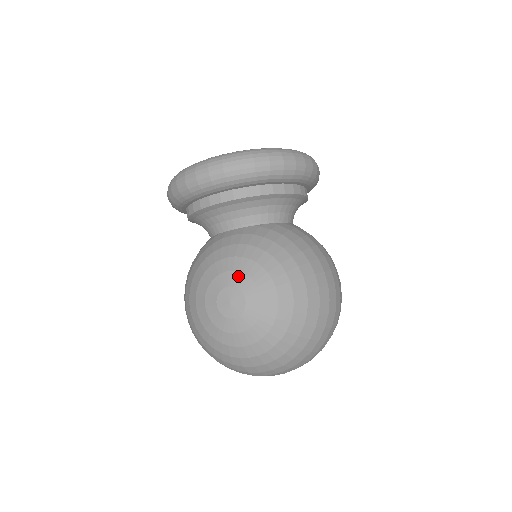
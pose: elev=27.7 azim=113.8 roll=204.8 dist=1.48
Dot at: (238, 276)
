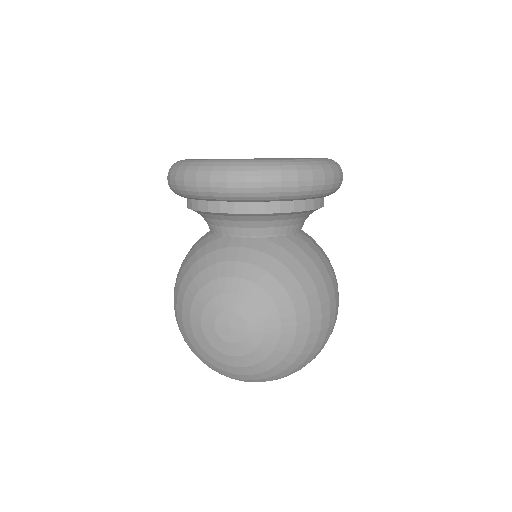
Dot at: (242, 302)
